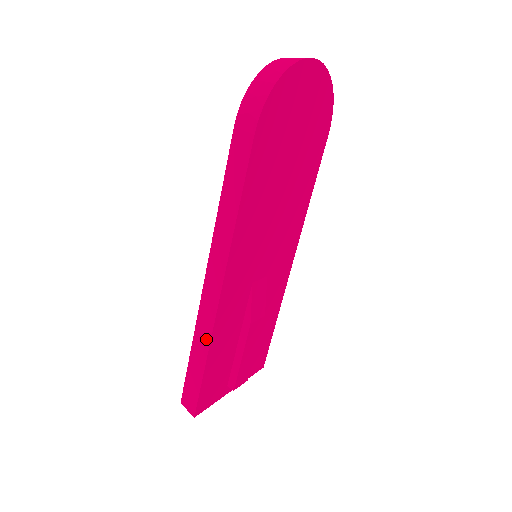
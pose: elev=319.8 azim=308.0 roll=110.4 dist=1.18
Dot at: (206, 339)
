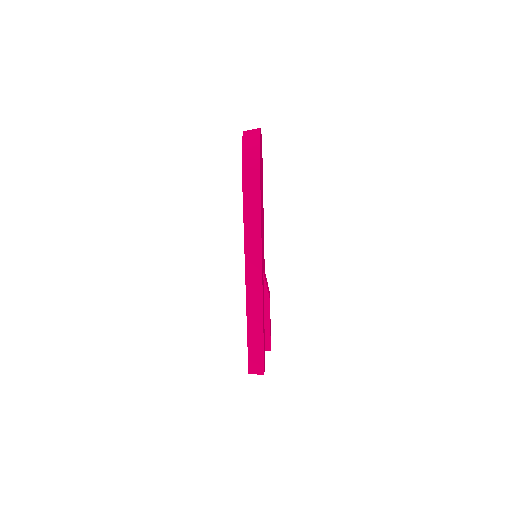
Dot at: (259, 316)
